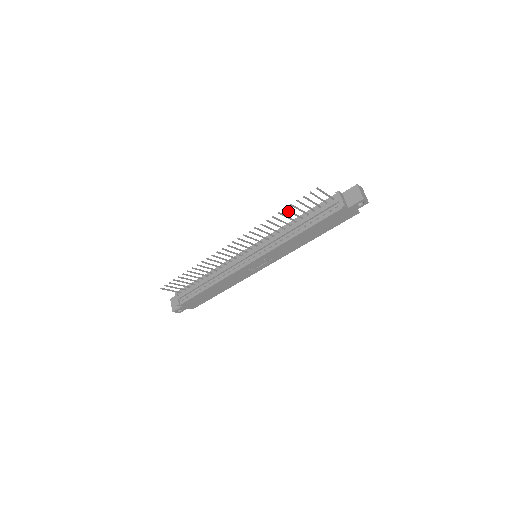
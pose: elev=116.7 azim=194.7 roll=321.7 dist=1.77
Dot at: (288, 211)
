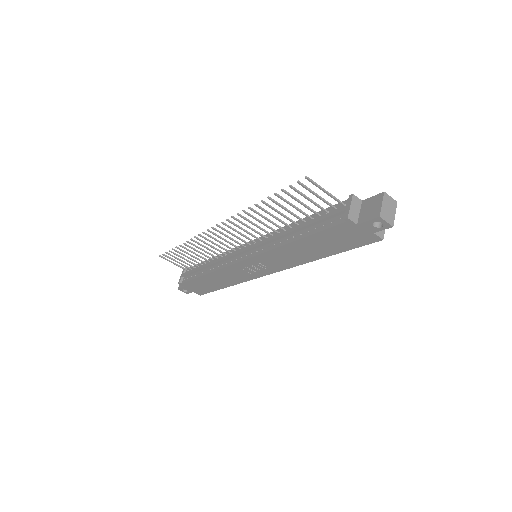
Dot at: (276, 203)
